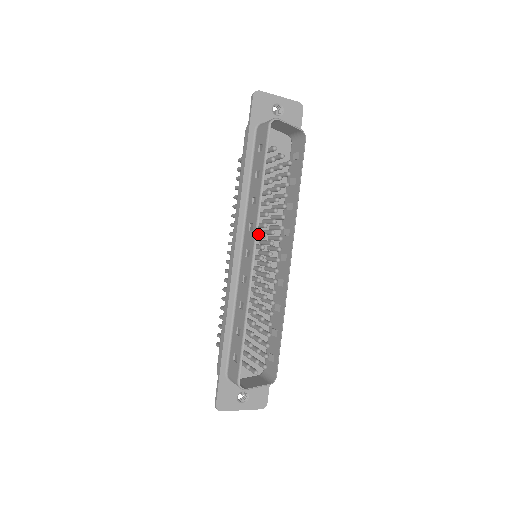
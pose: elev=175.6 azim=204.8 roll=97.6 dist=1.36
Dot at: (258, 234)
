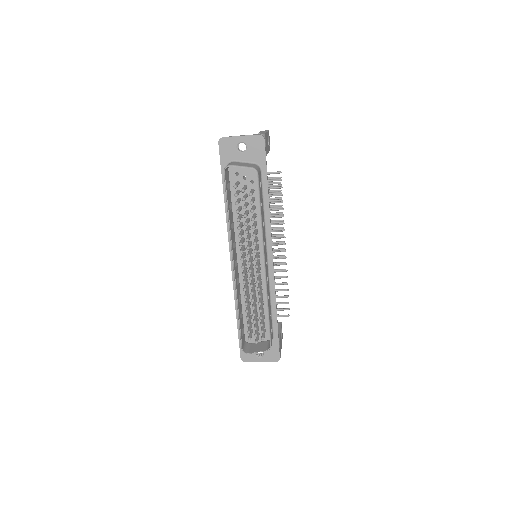
Dot at: occluded
